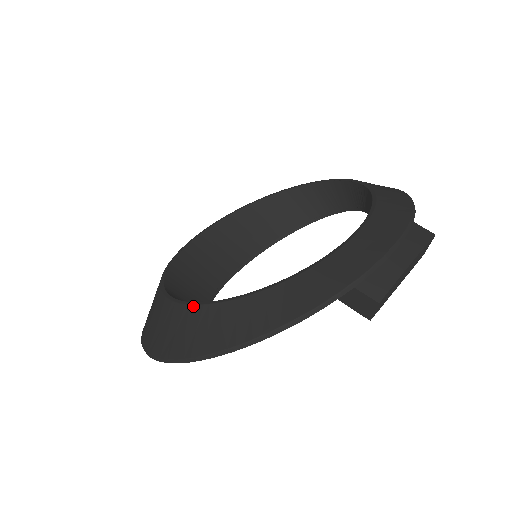
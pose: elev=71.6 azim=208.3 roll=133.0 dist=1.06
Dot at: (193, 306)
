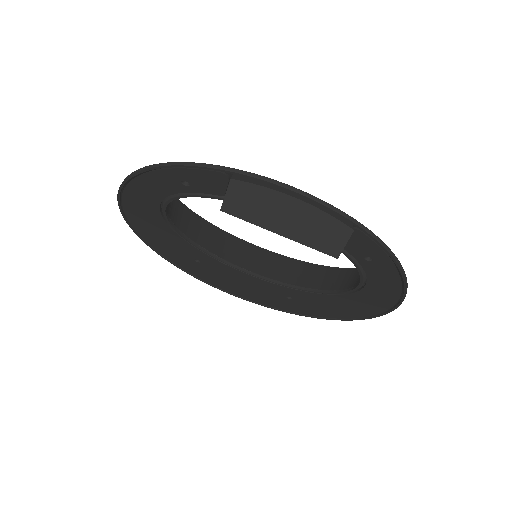
Dot at: occluded
